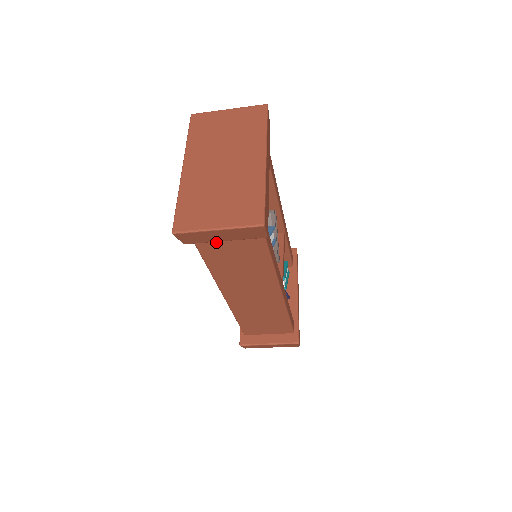
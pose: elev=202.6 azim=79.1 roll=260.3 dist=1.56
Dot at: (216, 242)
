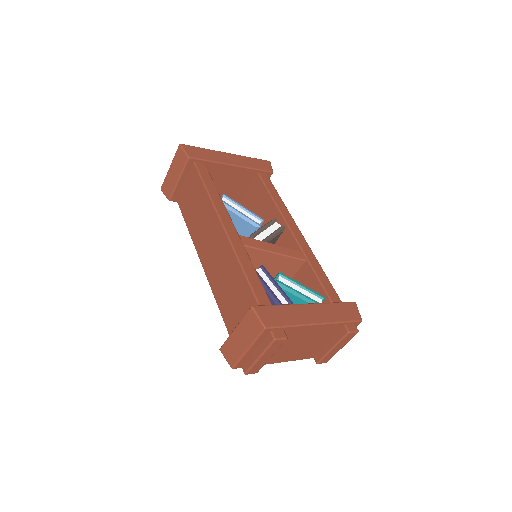
Dot at: (184, 195)
